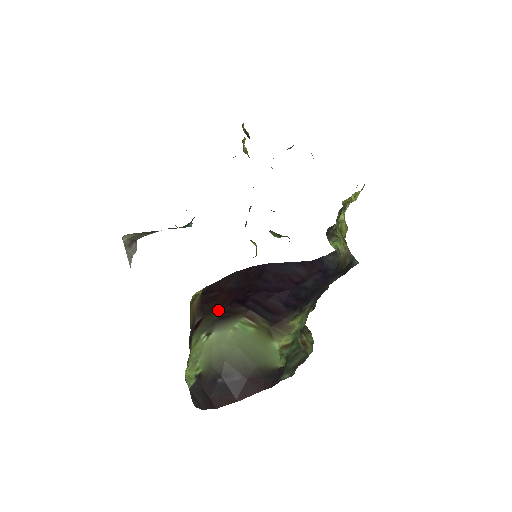
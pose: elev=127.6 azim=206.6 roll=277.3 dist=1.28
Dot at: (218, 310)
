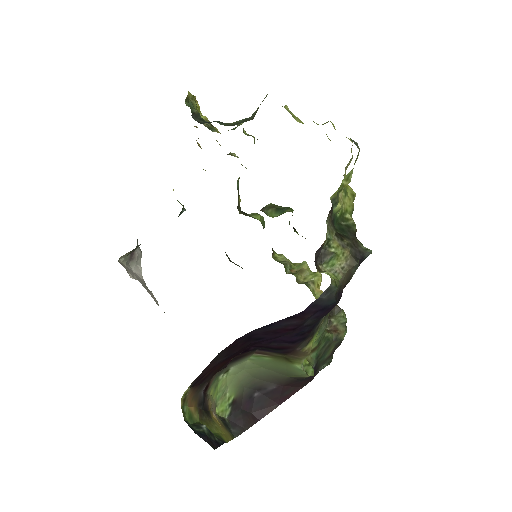
Dot at: (222, 368)
